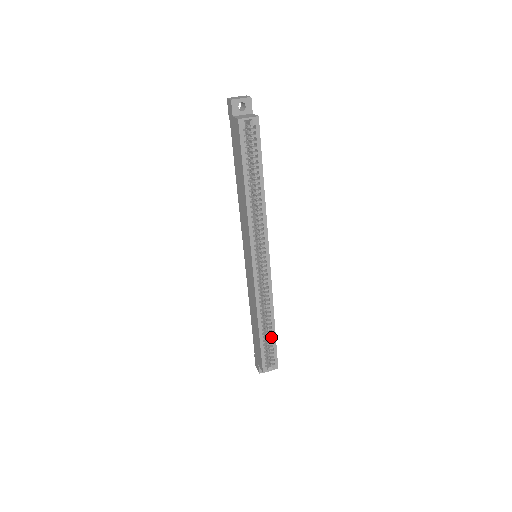
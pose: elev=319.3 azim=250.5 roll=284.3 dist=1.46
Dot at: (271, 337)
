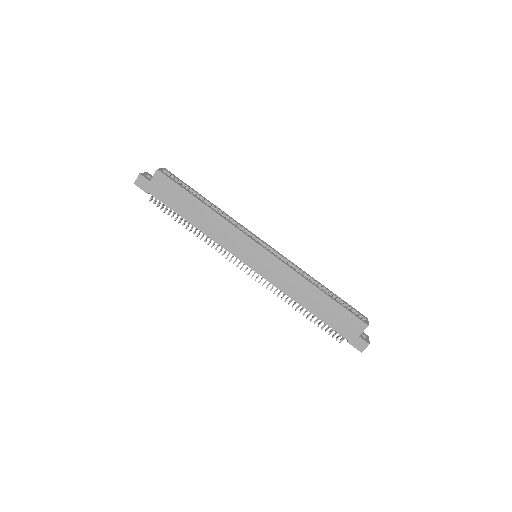
Dot at: (334, 295)
